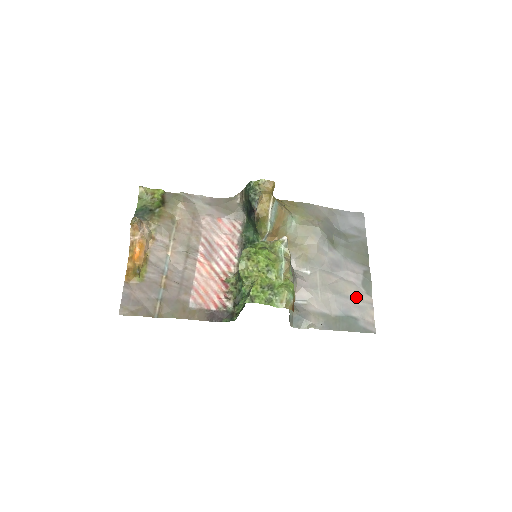
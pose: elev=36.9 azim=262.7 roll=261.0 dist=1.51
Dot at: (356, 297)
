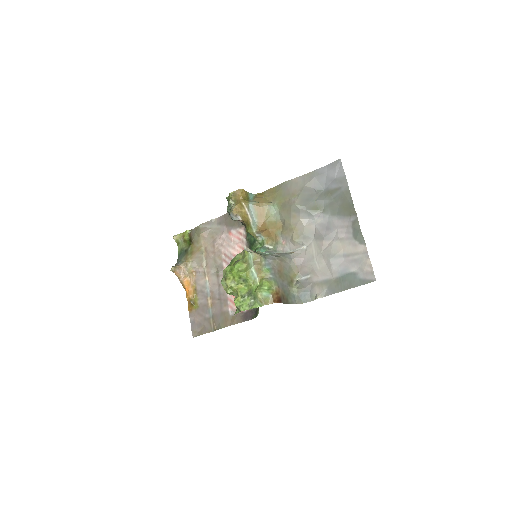
Dot at: (350, 252)
